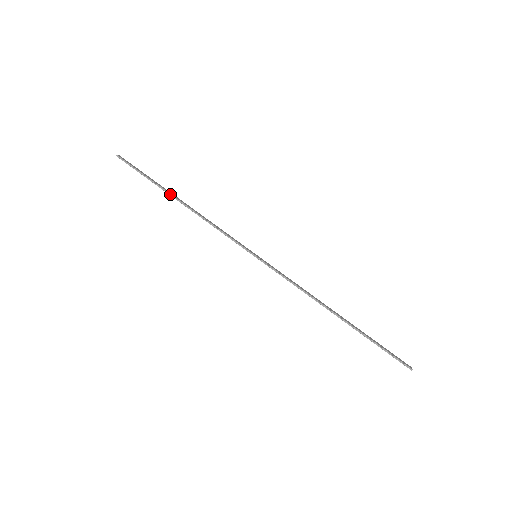
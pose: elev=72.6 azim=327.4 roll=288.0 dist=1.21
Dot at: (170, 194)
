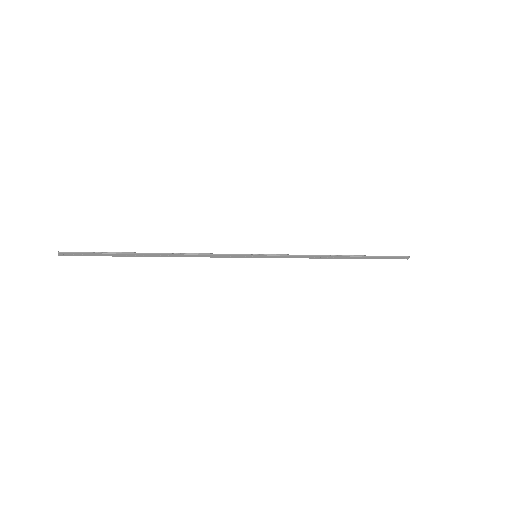
Dot at: (144, 253)
